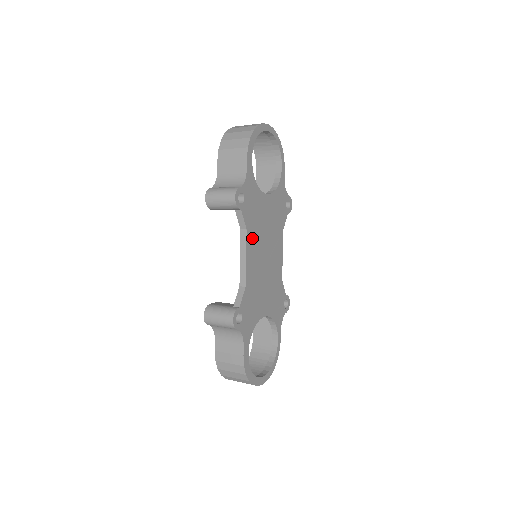
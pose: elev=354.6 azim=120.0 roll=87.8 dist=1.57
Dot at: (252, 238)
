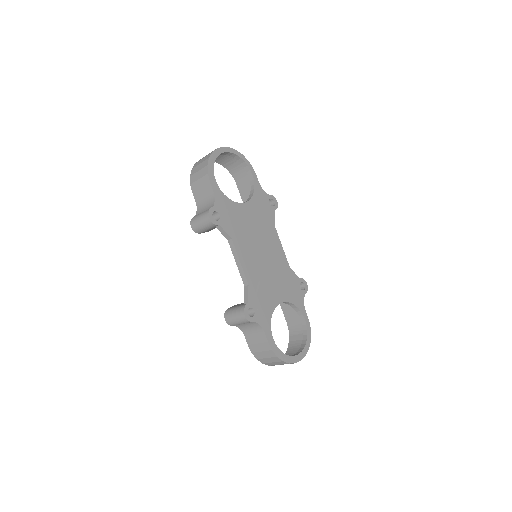
Dot at: (241, 244)
